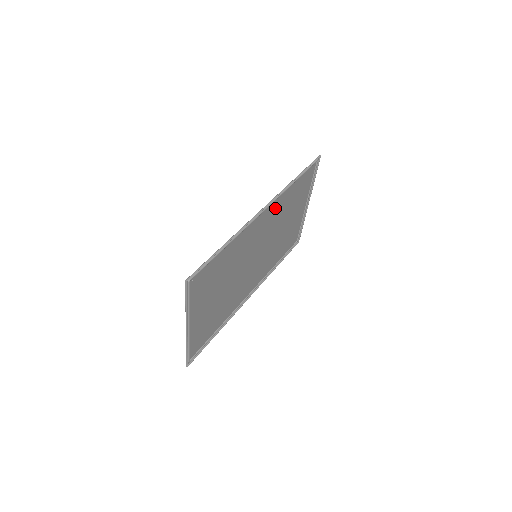
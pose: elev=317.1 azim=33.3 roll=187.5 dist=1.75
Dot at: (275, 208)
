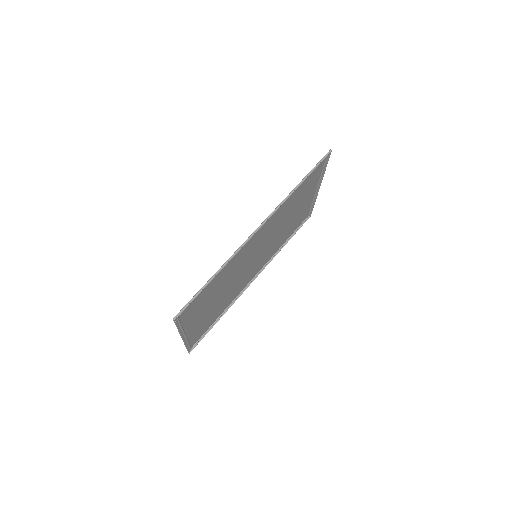
Dot at: (275, 217)
